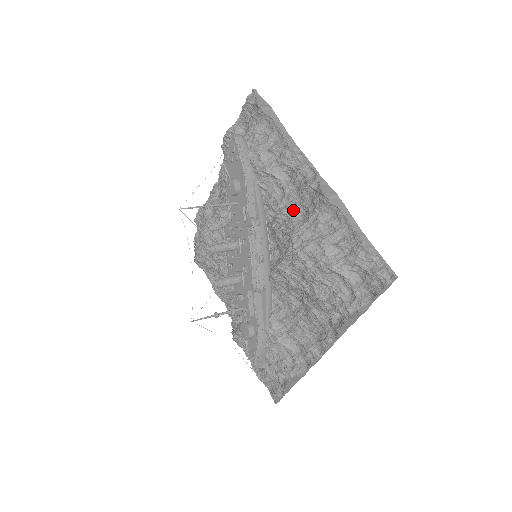
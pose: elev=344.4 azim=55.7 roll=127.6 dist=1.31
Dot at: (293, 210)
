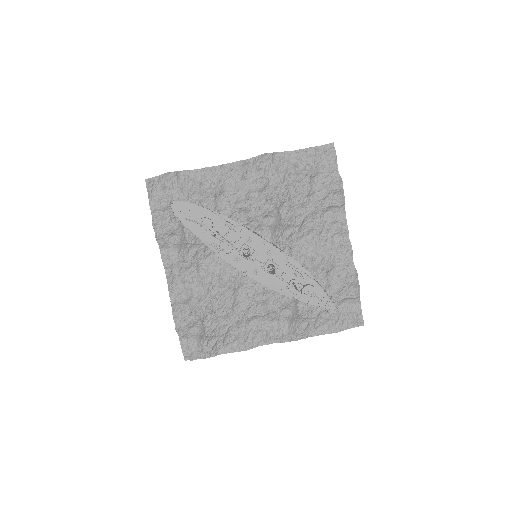
Dot at: (253, 191)
